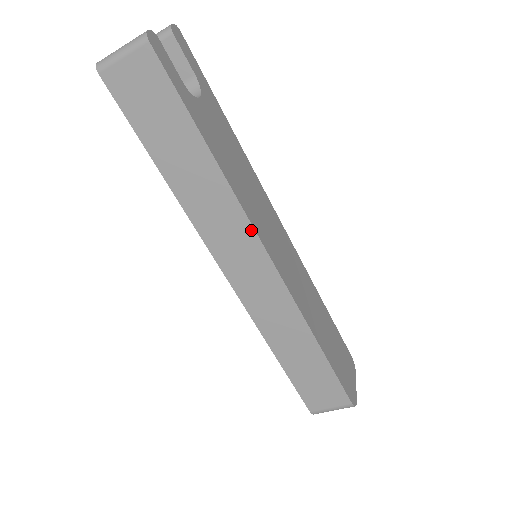
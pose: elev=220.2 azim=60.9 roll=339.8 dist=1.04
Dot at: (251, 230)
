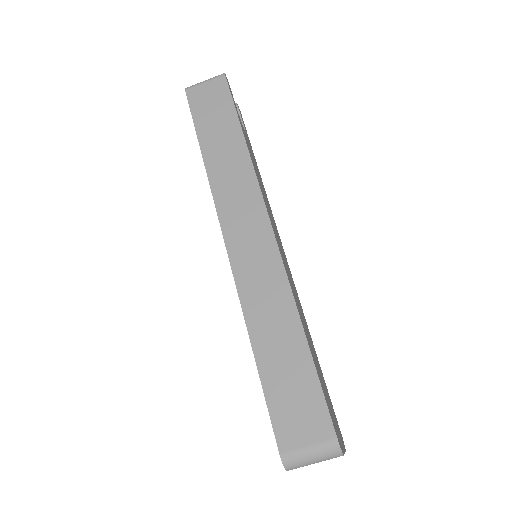
Dot at: (260, 198)
